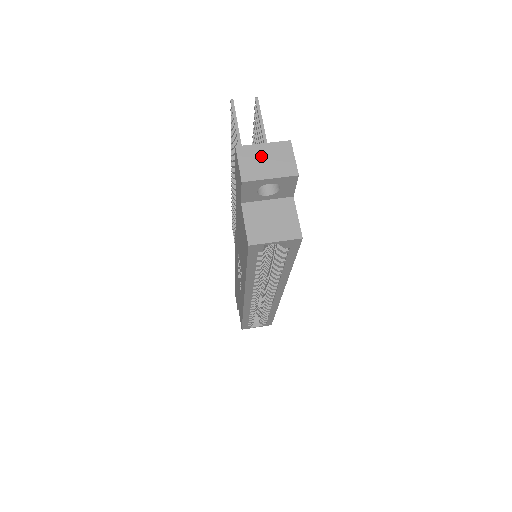
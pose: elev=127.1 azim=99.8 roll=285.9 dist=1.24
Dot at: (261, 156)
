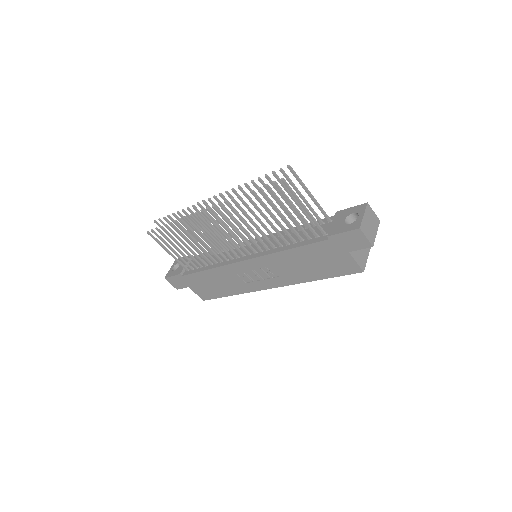
Dot at: (368, 224)
